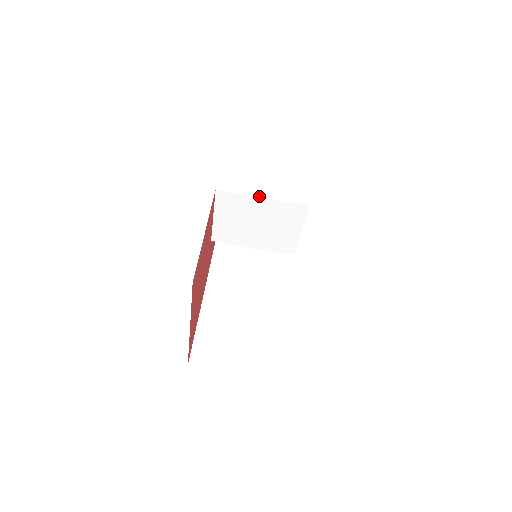
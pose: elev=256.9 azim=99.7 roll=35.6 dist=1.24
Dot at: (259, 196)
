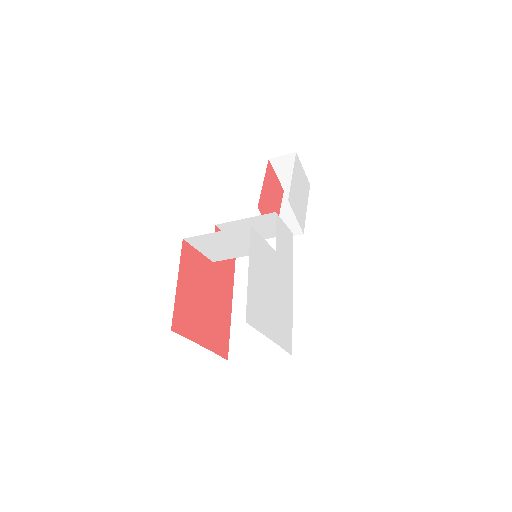
Dot at: (278, 171)
